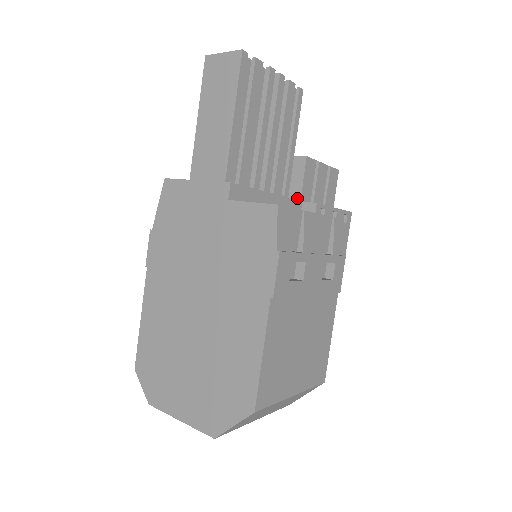
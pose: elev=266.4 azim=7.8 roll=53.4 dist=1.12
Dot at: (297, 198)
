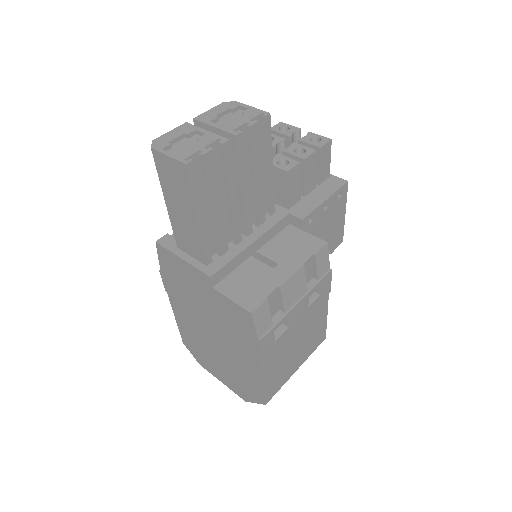
Dot at: (285, 206)
